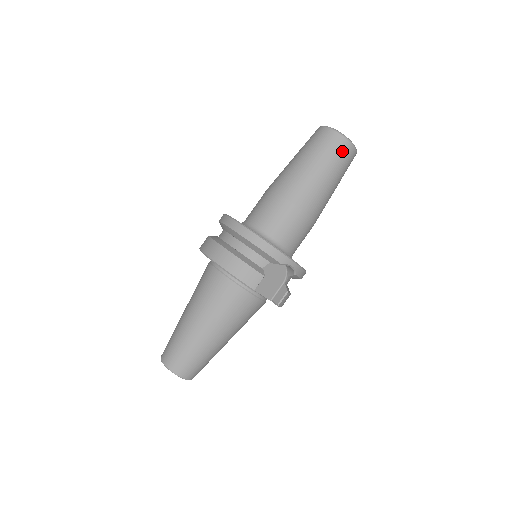
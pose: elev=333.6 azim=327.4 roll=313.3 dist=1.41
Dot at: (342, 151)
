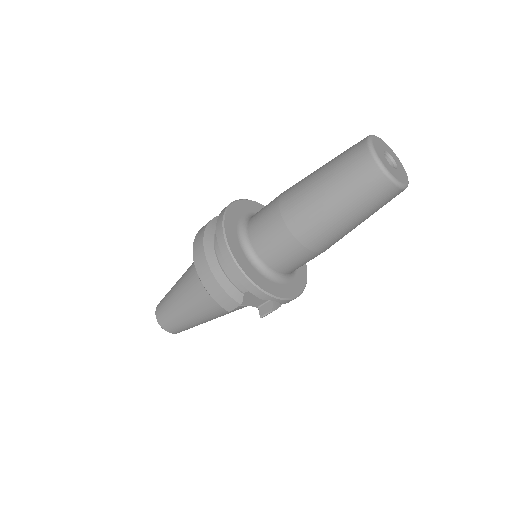
Dot at: (378, 192)
